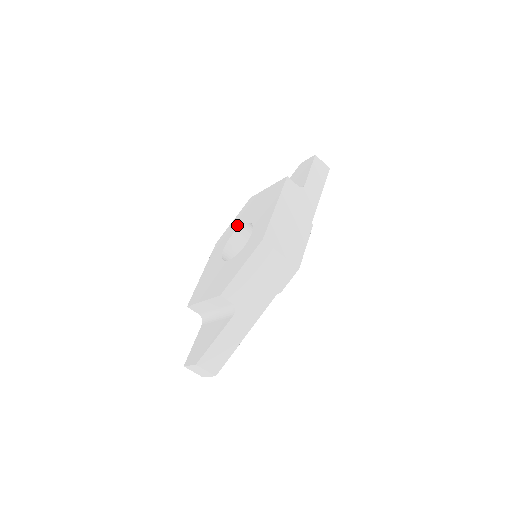
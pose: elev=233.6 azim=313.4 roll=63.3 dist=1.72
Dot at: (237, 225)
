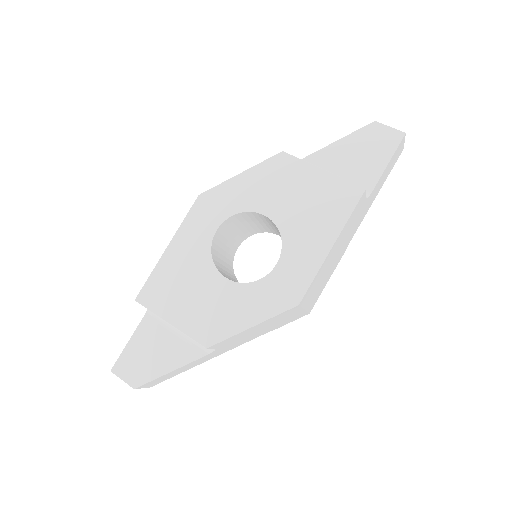
Dot at: (248, 200)
